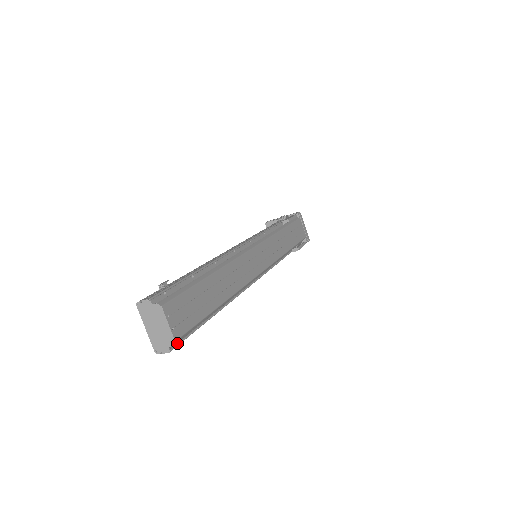
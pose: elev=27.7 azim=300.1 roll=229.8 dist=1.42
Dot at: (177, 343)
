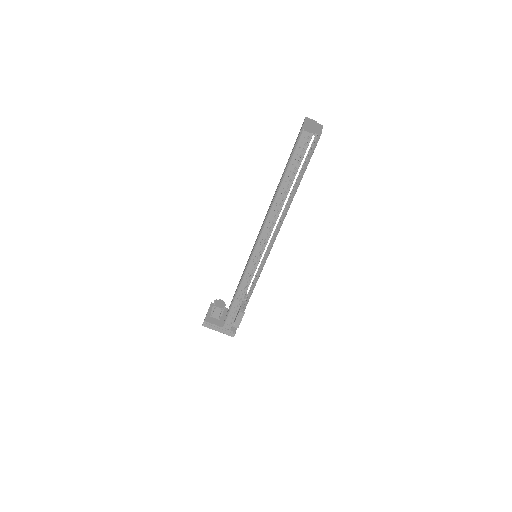
Dot at: occluded
